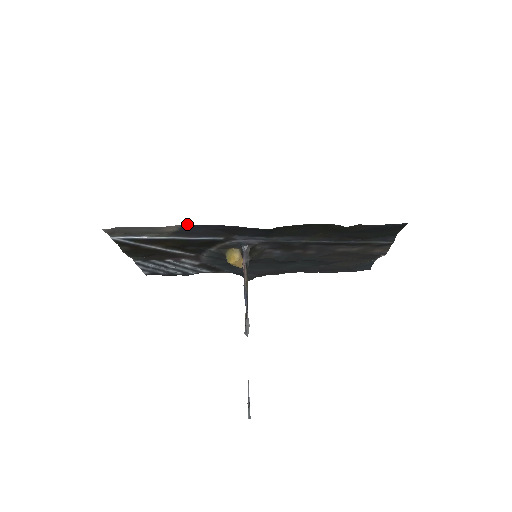
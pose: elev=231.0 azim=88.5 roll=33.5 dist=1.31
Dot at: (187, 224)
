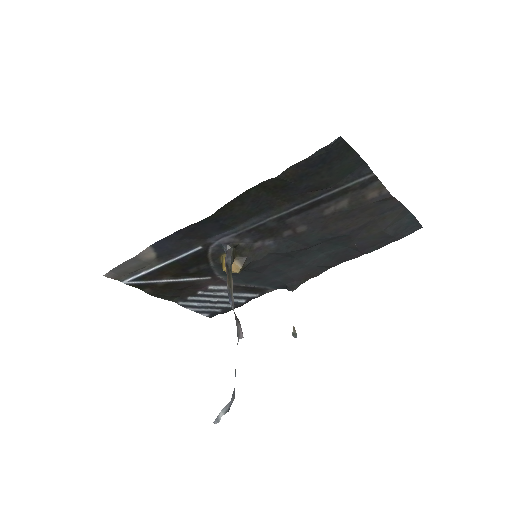
Dot at: occluded
